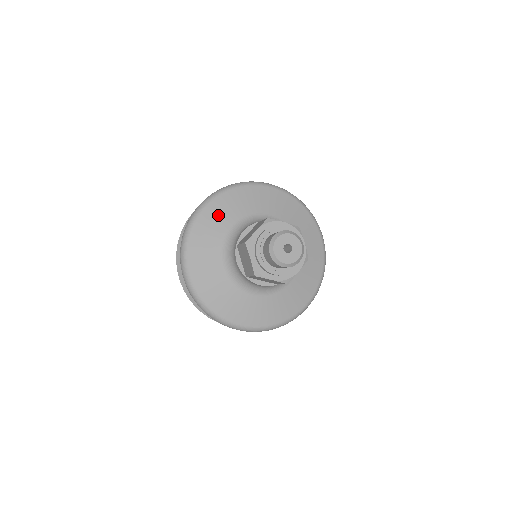
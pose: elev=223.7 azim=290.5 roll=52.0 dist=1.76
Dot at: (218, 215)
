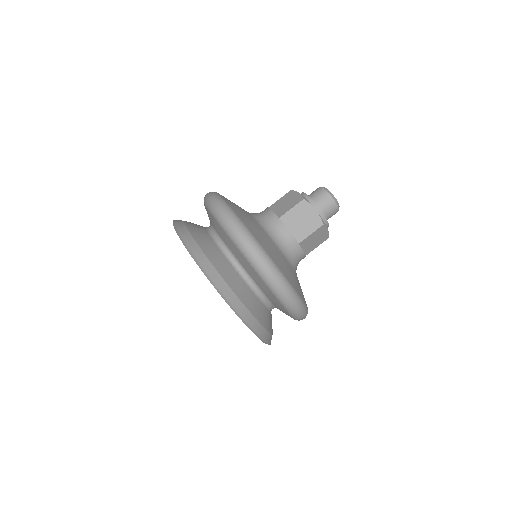
Dot at: occluded
